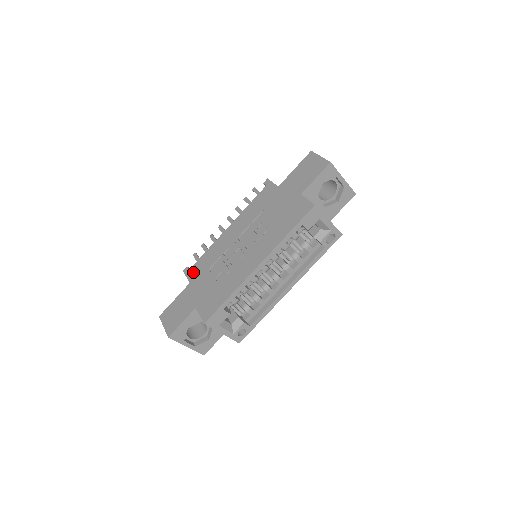
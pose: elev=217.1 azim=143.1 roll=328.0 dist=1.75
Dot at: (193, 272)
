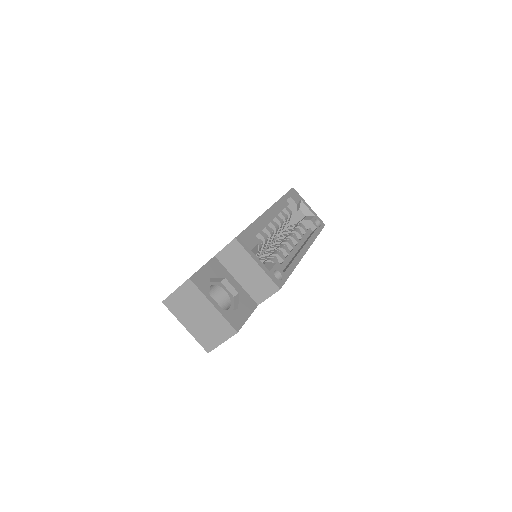
Dot at: occluded
